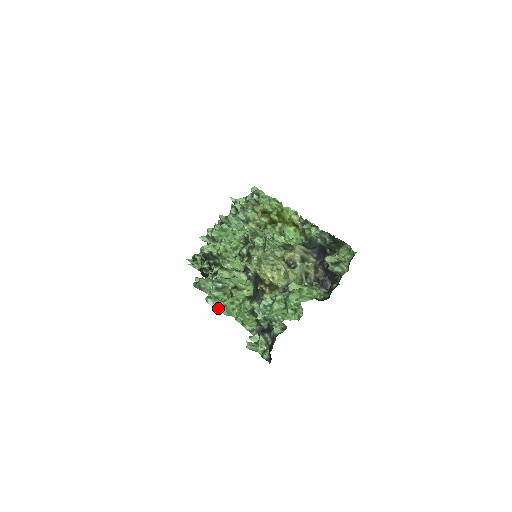
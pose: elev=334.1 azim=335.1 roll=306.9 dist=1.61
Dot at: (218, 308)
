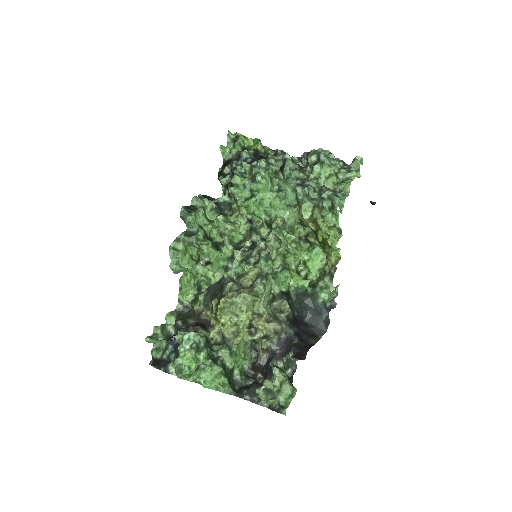
Dot at: (173, 262)
